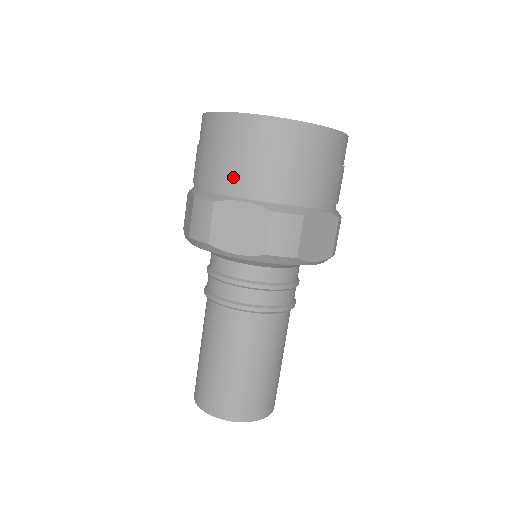
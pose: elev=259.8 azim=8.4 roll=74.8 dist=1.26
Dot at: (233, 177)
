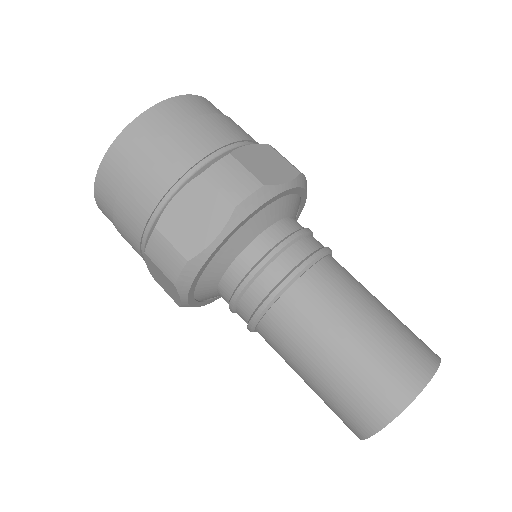
Dot at: (219, 135)
